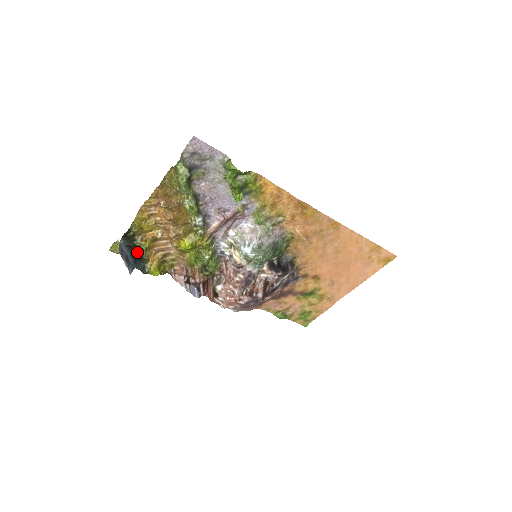
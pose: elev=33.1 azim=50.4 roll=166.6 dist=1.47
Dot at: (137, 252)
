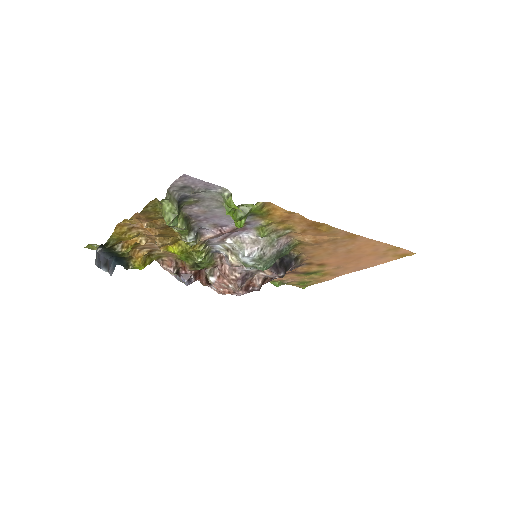
Dot at: (118, 256)
